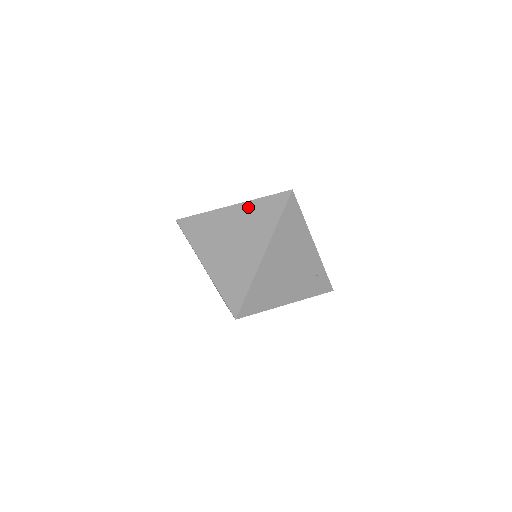
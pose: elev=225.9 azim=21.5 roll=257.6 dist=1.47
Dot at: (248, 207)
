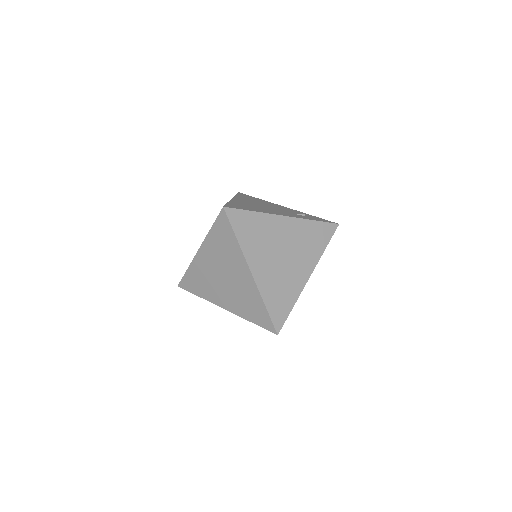
Dot at: (302, 225)
